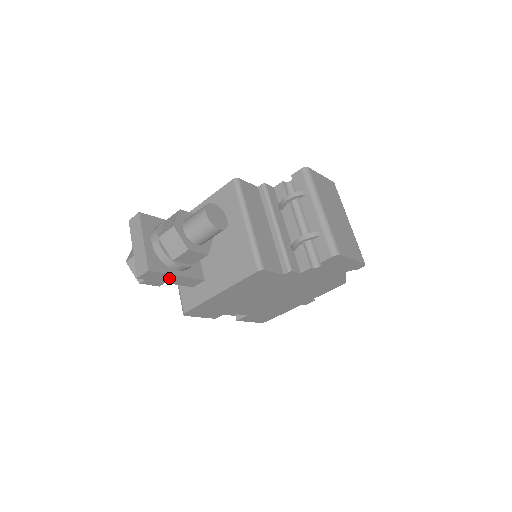
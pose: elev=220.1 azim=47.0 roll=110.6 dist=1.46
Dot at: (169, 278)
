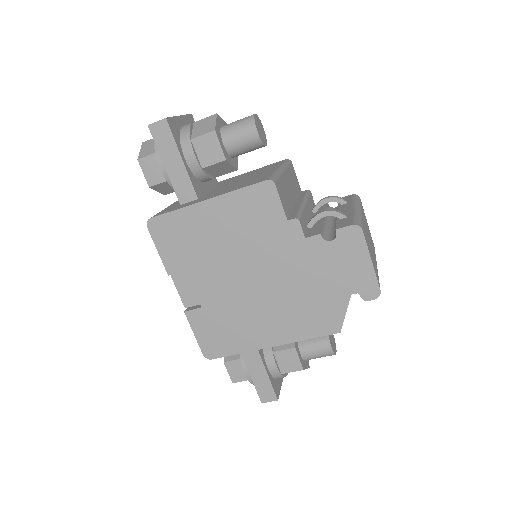
Dot at: (172, 157)
